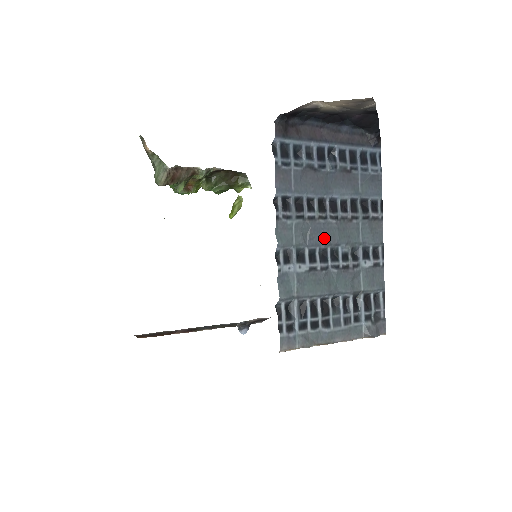
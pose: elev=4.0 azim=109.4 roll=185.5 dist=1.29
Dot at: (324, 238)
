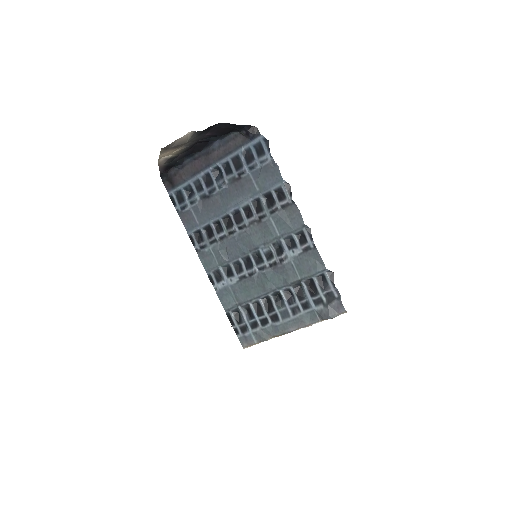
Dot at: (240, 249)
